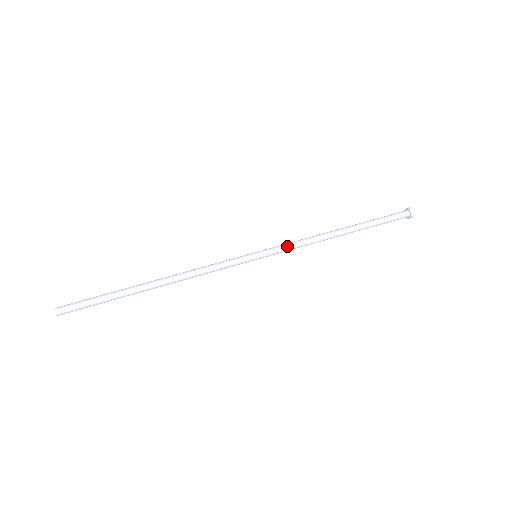
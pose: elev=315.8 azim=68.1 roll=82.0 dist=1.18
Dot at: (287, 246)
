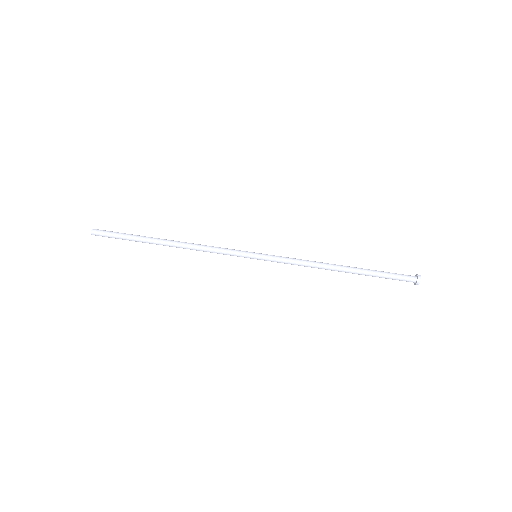
Dot at: (285, 261)
